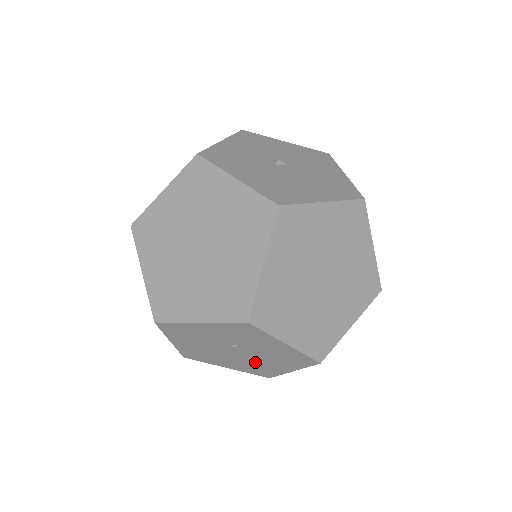
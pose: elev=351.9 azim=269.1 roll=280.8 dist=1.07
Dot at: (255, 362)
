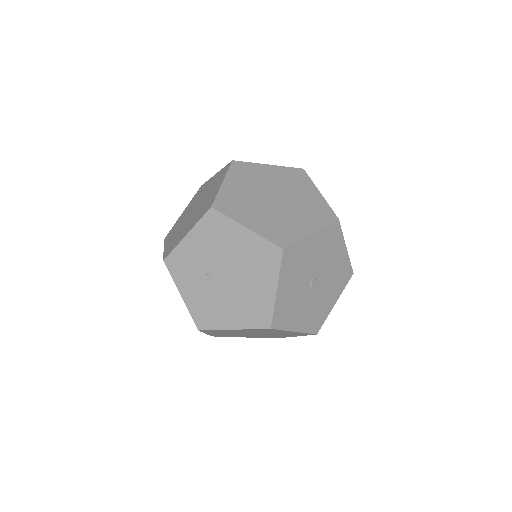
Dot at: occluded
